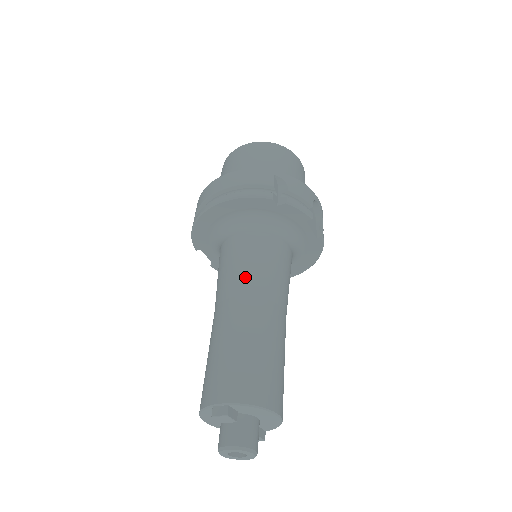
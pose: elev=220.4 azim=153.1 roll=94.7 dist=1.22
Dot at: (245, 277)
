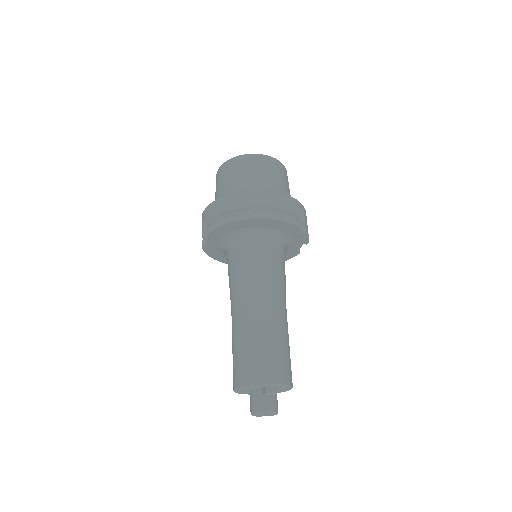
Dot at: (274, 284)
